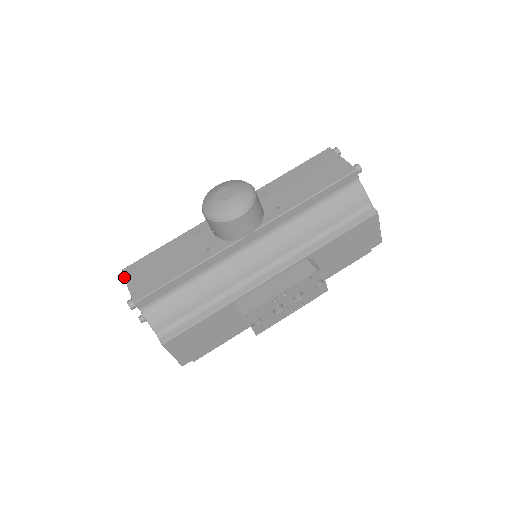
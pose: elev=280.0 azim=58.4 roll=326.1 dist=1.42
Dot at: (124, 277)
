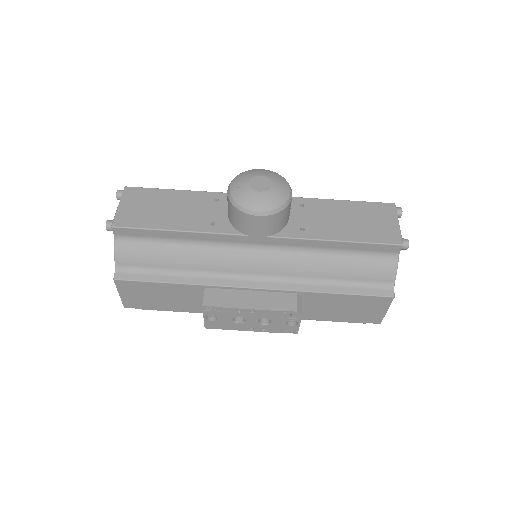
Dot at: (122, 195)
